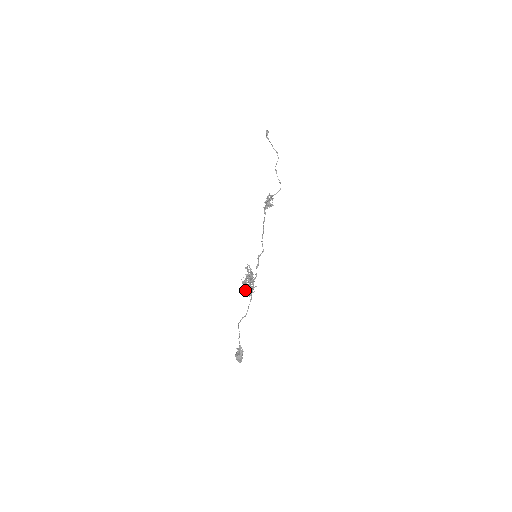
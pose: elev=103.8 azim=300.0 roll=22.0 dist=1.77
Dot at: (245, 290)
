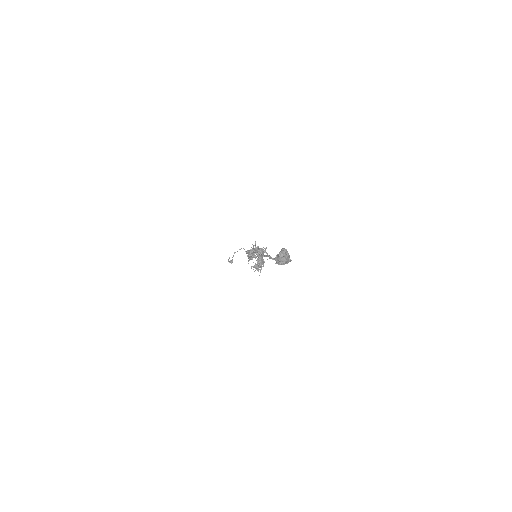
Dot at: (252, 255)
